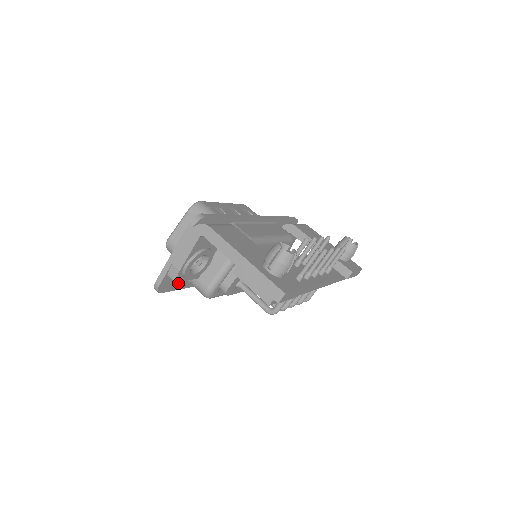
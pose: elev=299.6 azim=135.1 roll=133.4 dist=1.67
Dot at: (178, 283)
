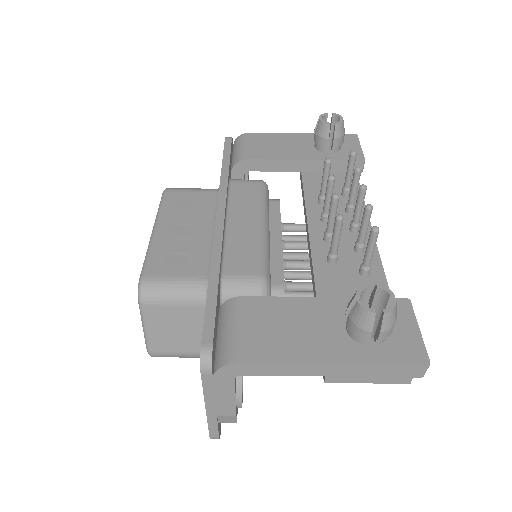
Dot at: occluded
